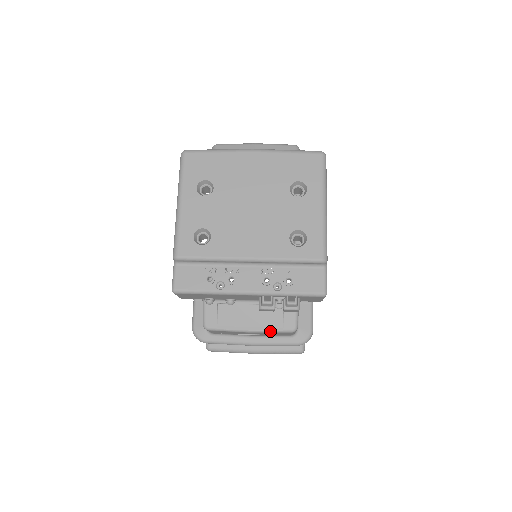
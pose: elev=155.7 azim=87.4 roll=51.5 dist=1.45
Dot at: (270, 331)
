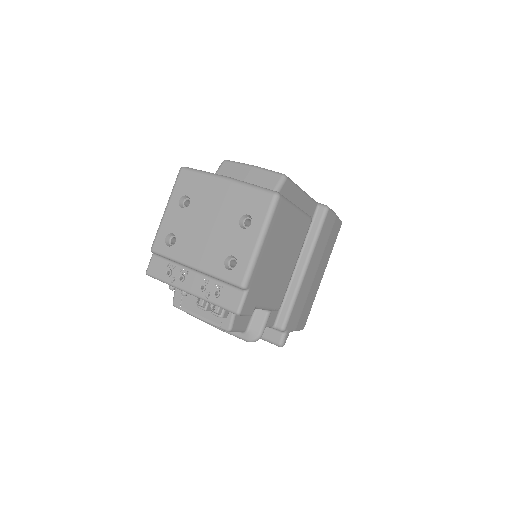
Dot at: (212, 324)
